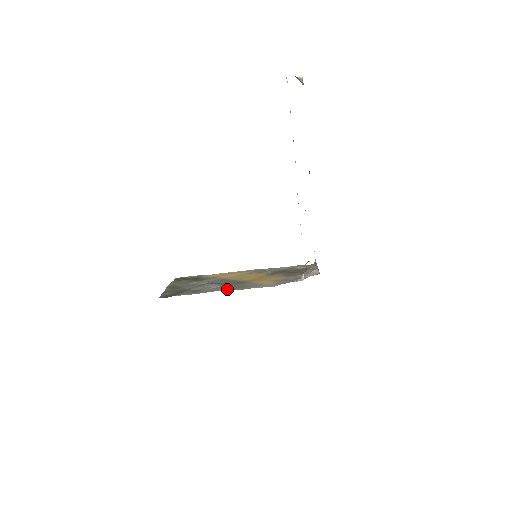
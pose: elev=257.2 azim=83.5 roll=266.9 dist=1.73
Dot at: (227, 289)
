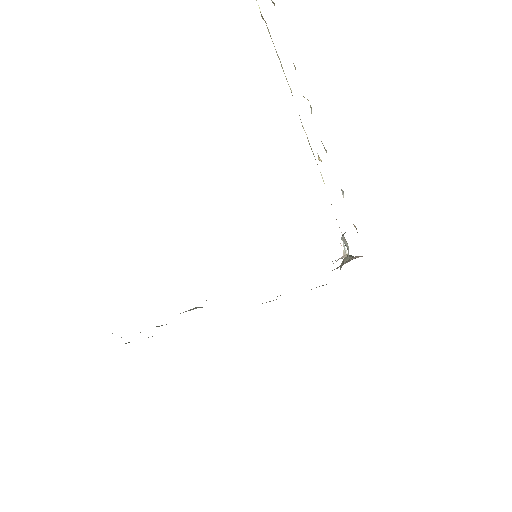
Dot at: occluded
